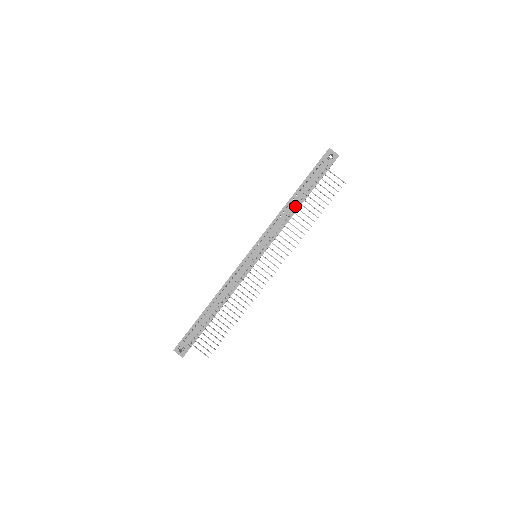
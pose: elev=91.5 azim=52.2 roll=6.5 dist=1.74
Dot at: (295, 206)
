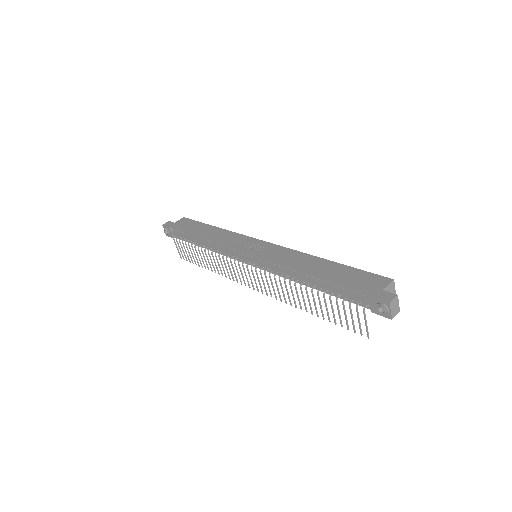
Dot at: (310, 283)
